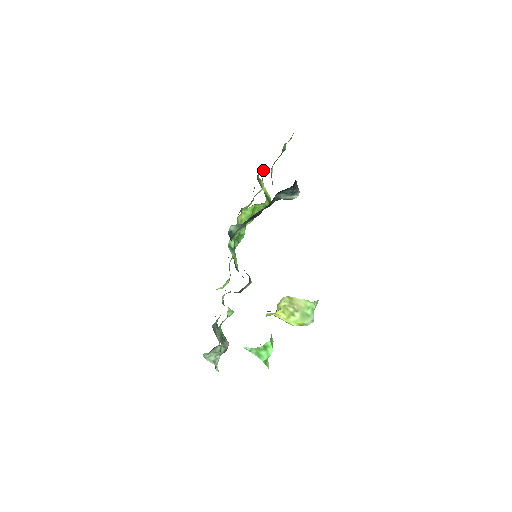
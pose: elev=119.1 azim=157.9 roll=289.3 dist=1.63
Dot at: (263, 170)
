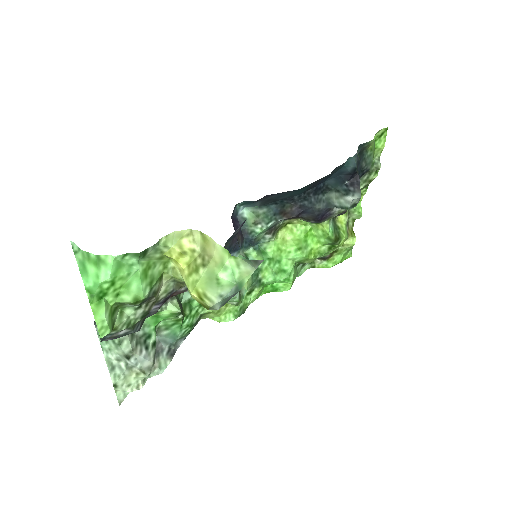
Dot at: (357, 213)
